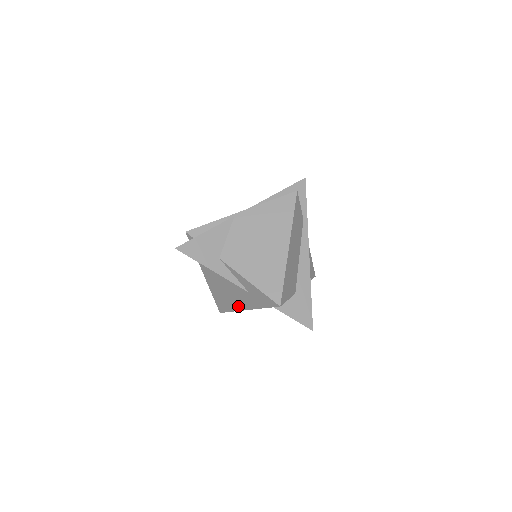
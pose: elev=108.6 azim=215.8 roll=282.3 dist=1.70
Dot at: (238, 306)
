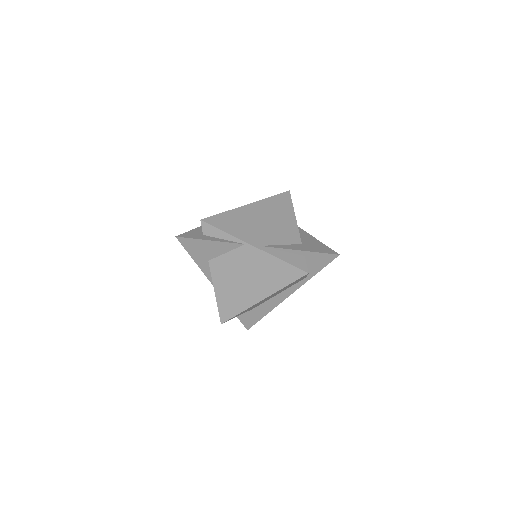
Dot at: occluded
